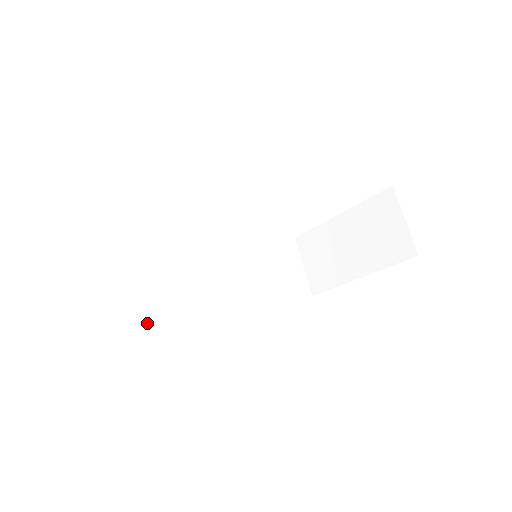
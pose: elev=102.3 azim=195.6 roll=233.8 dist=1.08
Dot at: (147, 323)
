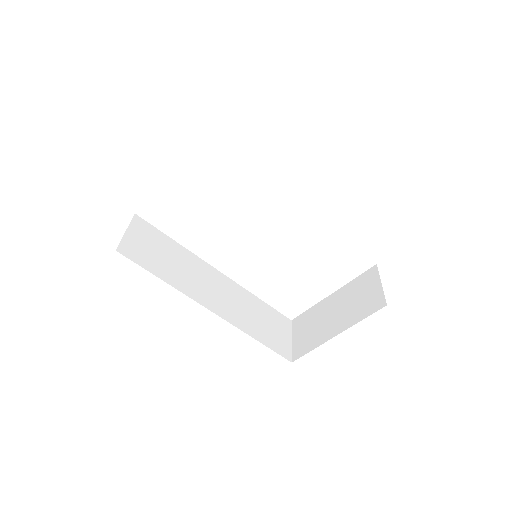
Dot at: (154, 271)
